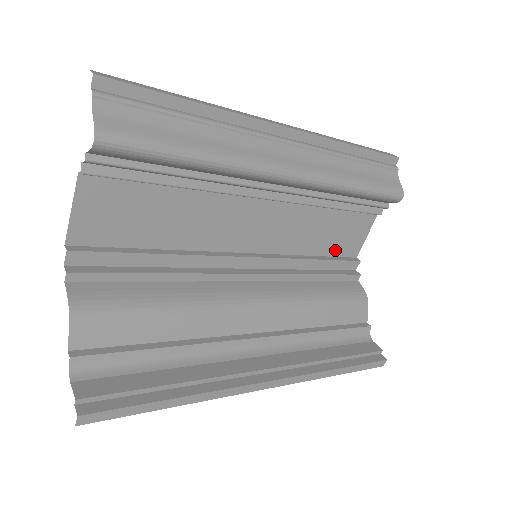
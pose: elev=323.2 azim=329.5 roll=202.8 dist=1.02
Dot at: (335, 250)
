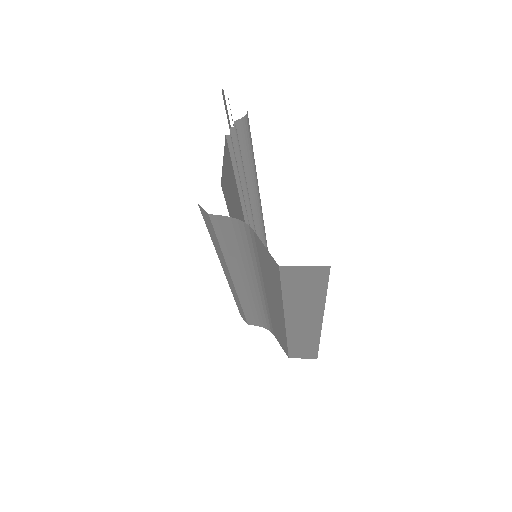
Dot at: occluded
